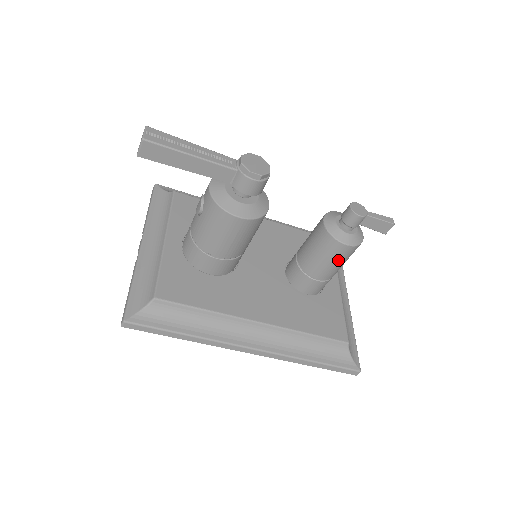
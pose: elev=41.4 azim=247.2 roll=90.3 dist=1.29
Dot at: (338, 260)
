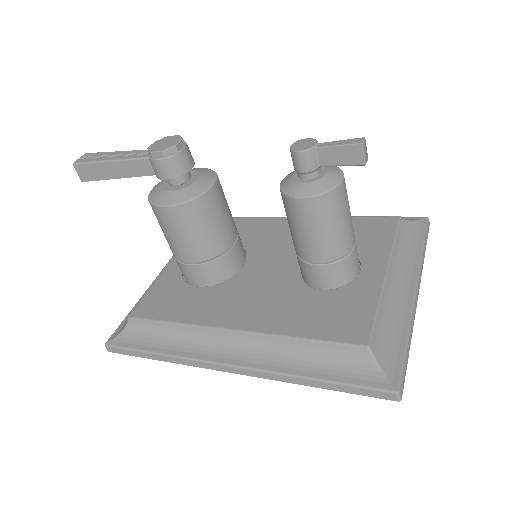
Dot at: (313, 225)
